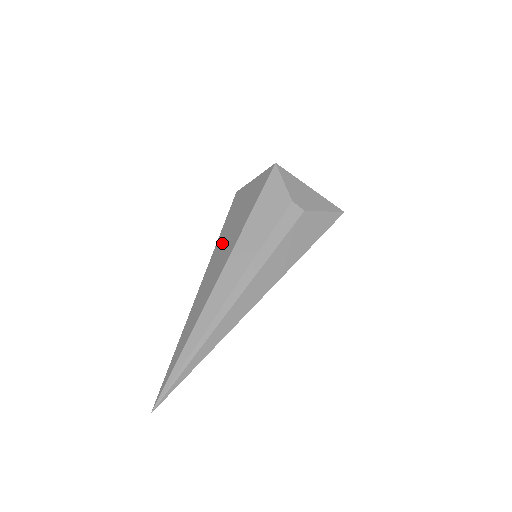
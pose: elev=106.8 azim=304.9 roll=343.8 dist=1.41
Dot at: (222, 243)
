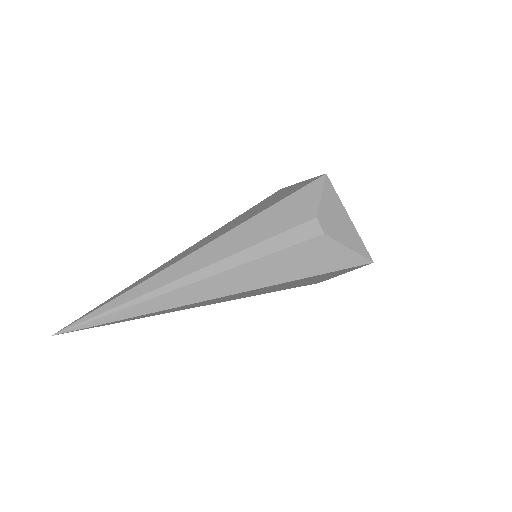
Dot at: (229, 224)
